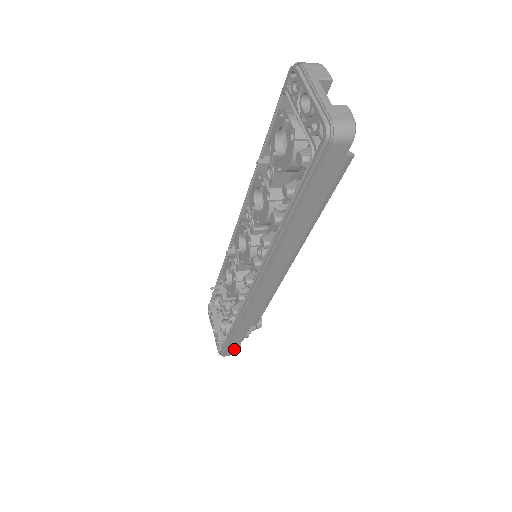
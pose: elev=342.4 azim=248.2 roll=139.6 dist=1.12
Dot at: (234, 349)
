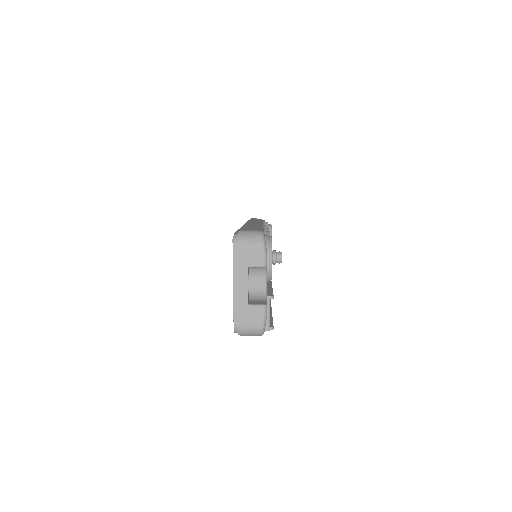
Dot at: occluded
